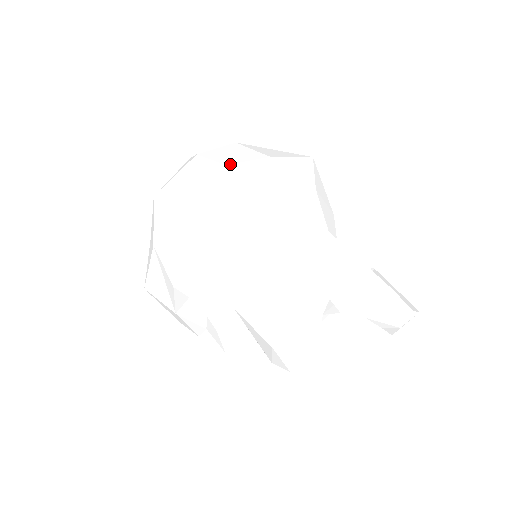
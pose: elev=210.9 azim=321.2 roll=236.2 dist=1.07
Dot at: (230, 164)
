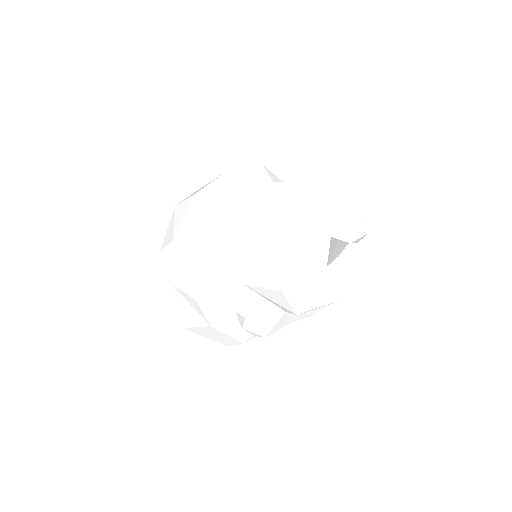
Dot at: (197, 193)
